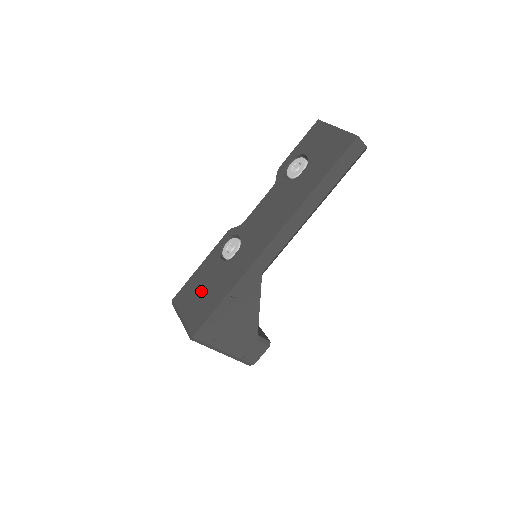
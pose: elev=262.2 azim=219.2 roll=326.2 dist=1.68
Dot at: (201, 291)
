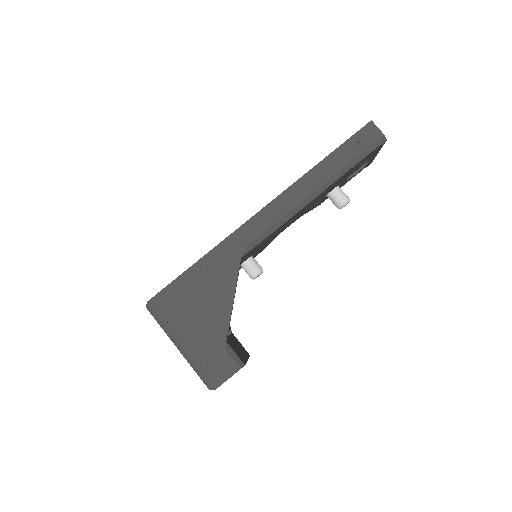
Dot at: occluded
